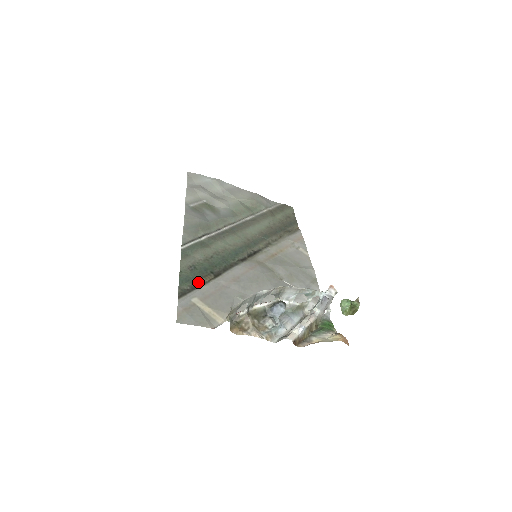
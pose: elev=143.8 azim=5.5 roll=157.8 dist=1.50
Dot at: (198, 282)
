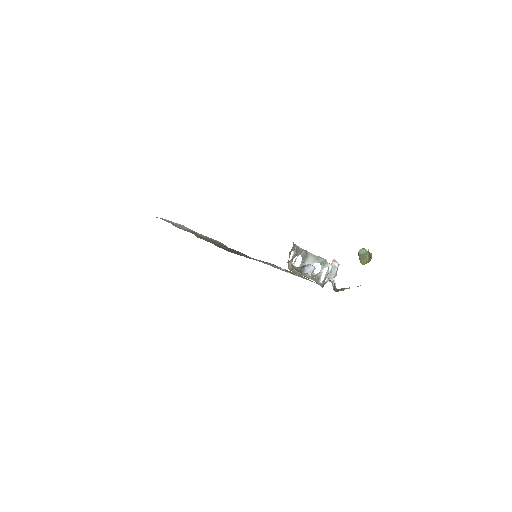
Dot at: (234, 253)
